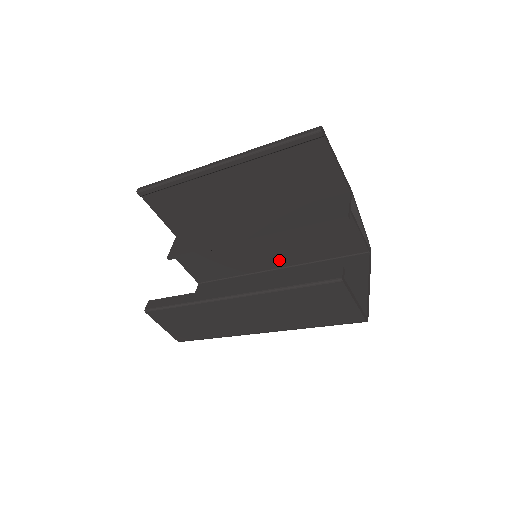
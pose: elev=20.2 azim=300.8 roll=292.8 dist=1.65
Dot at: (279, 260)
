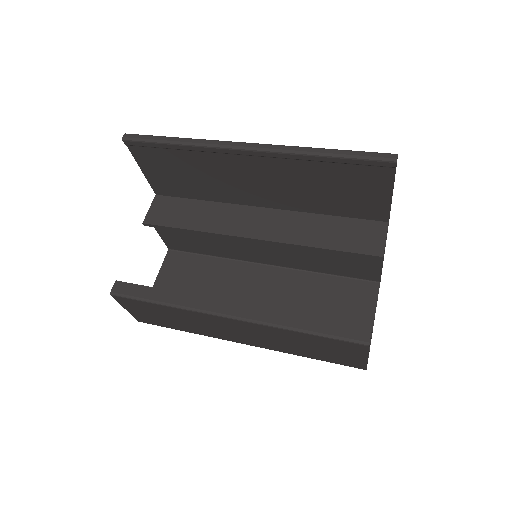
Dot at: (276, 259)
